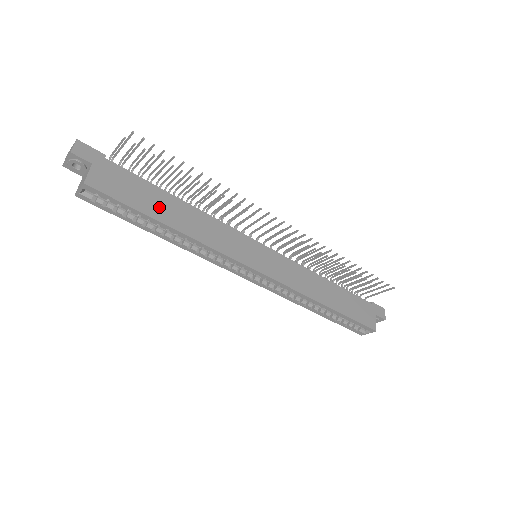
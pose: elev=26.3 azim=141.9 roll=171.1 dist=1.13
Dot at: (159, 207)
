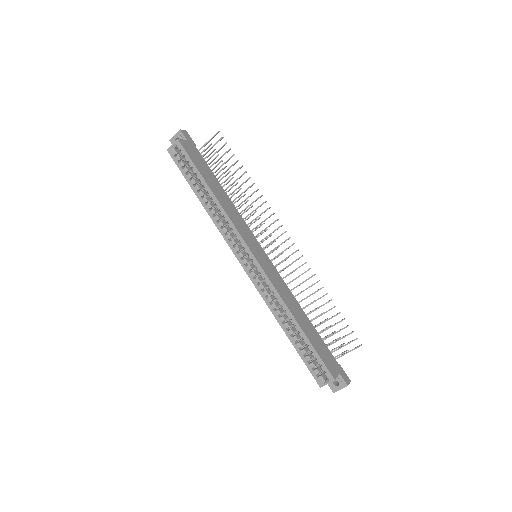
Dot at: (210, 179)
